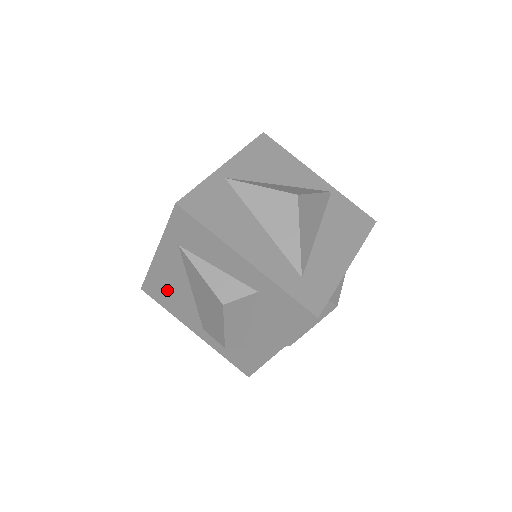
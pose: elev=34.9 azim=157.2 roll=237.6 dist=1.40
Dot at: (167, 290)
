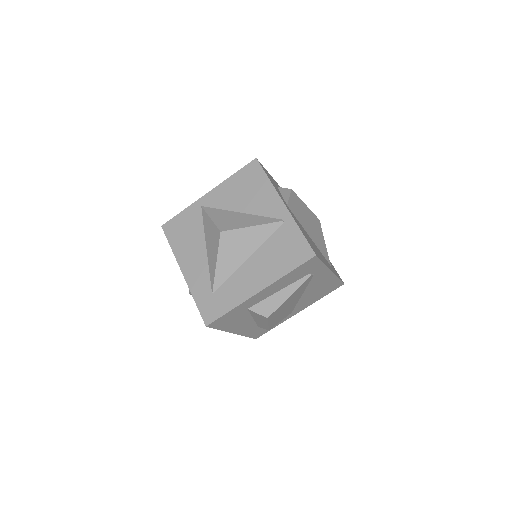
Dot at: occluded
